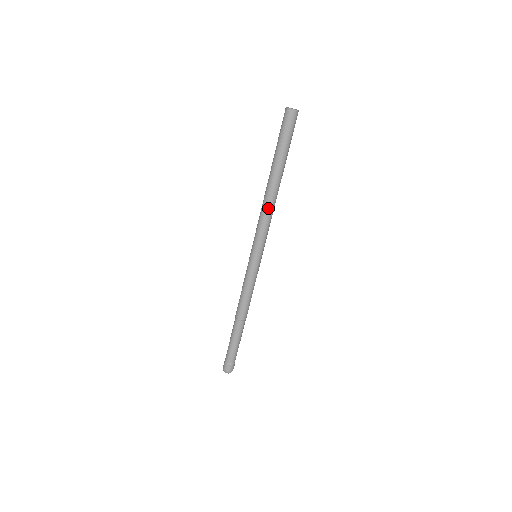
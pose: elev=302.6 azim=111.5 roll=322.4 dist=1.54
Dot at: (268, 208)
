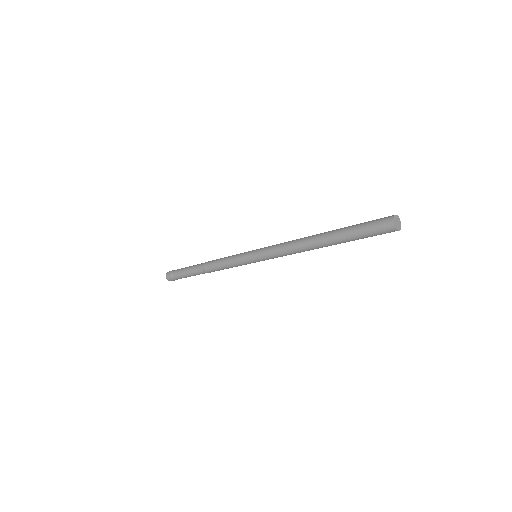
Dot at: (297, 250)
